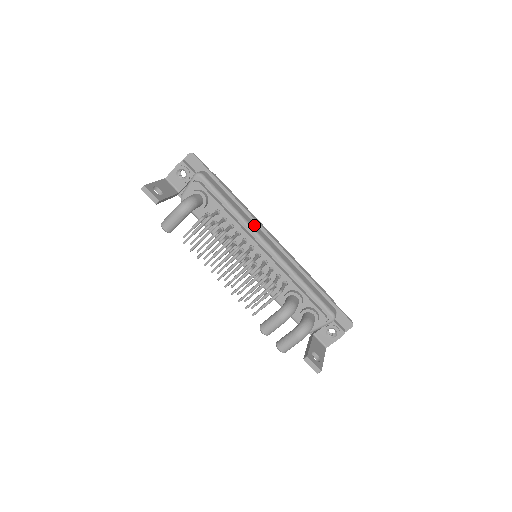
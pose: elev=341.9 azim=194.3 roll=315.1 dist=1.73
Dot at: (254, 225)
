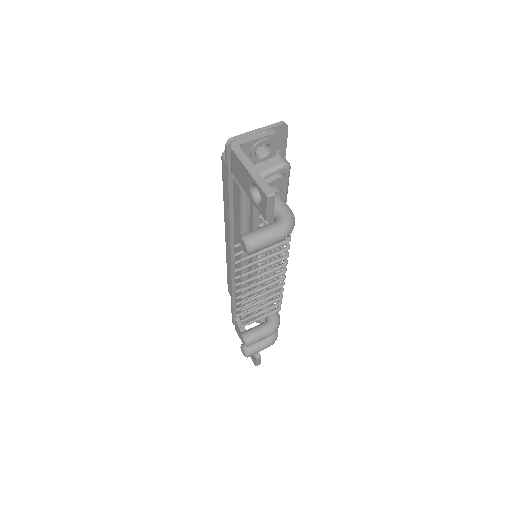
Dot at: occluded
